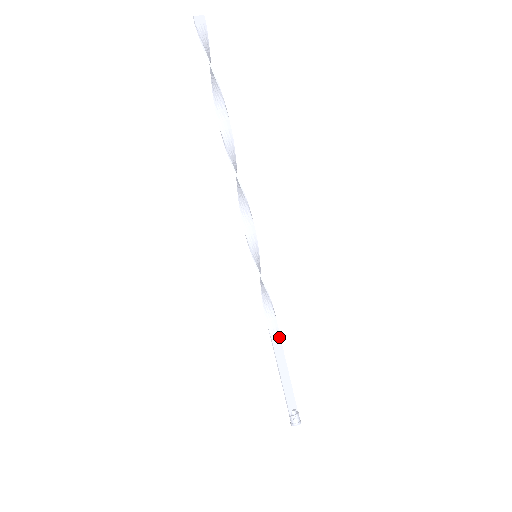
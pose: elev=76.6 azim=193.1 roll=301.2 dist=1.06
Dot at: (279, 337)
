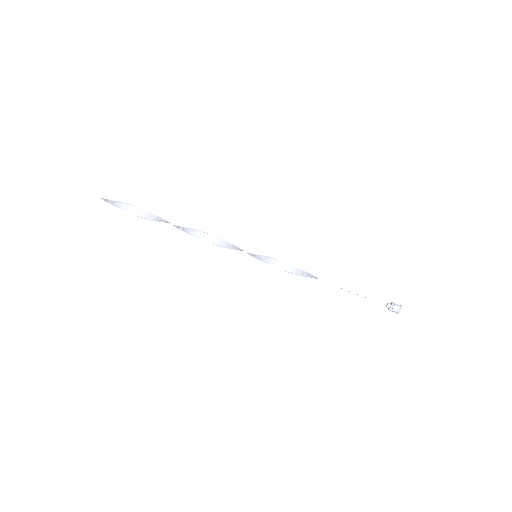
Dot at: occluded
